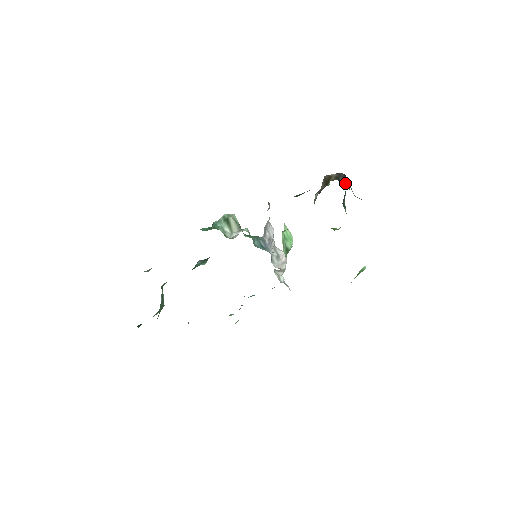
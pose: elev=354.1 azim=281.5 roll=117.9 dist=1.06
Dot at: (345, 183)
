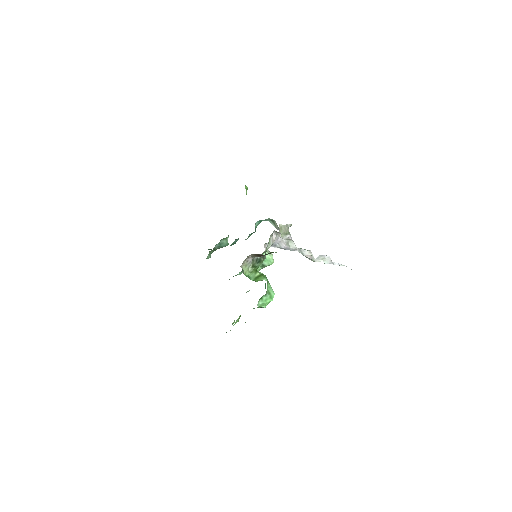
Dot at: occluded
